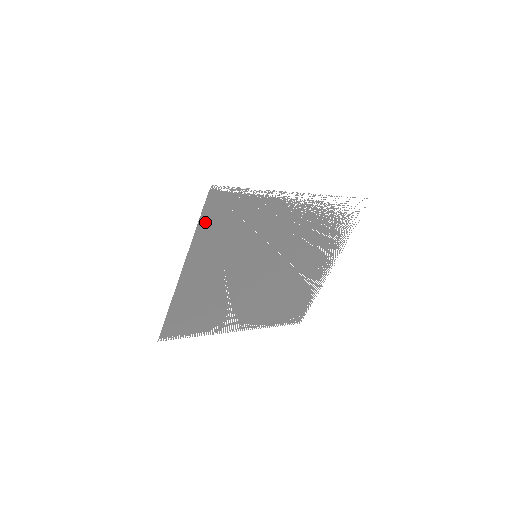
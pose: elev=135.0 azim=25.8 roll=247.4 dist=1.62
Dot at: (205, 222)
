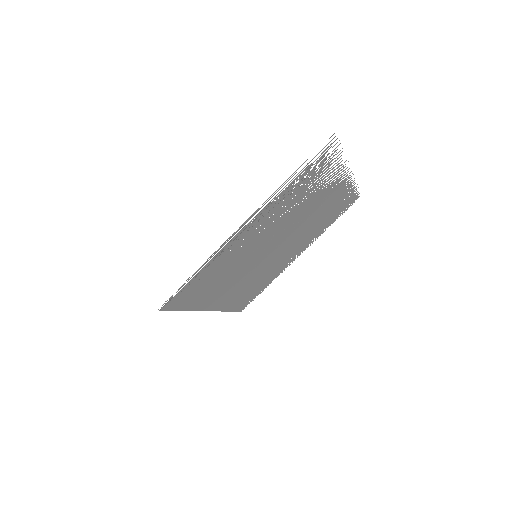
Dot at: (184, 306)
